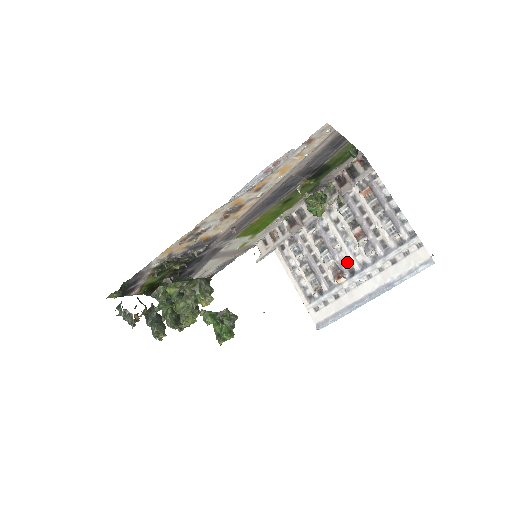
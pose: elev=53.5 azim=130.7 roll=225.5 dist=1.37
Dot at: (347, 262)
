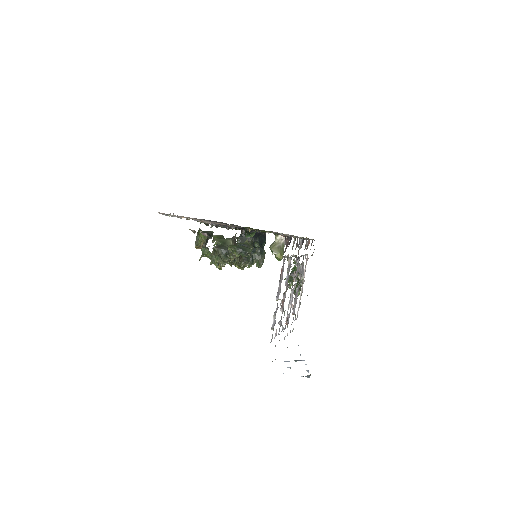
Dot at: (289, 315)
